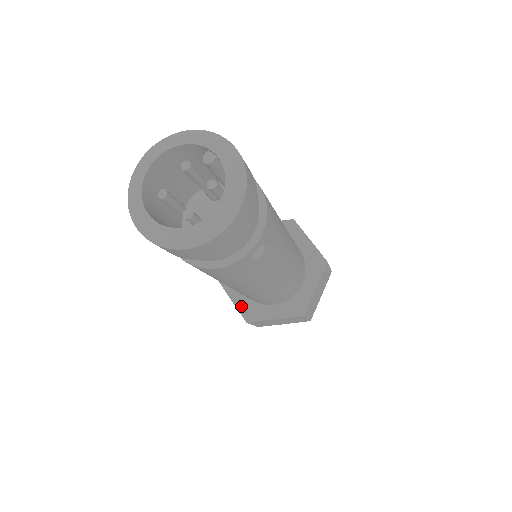
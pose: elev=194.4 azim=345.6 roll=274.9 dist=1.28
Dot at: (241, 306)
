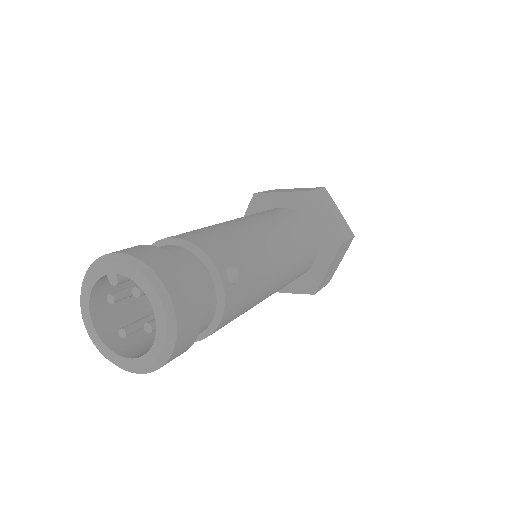
Dot at: (297, 289)
